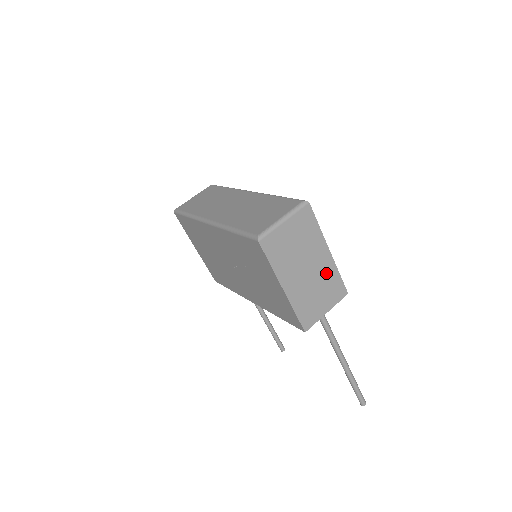
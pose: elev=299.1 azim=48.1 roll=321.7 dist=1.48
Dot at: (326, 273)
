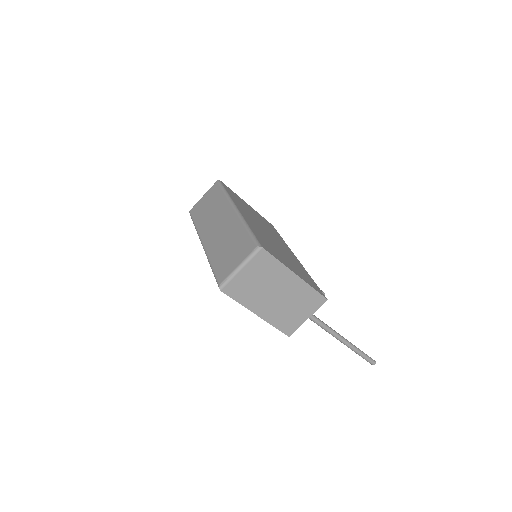
Dot at: (298, 292)
